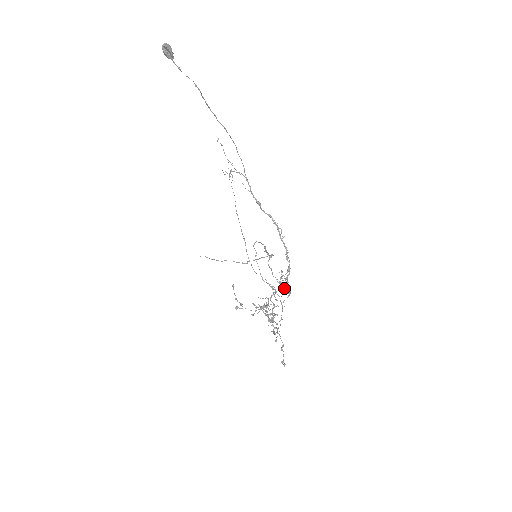
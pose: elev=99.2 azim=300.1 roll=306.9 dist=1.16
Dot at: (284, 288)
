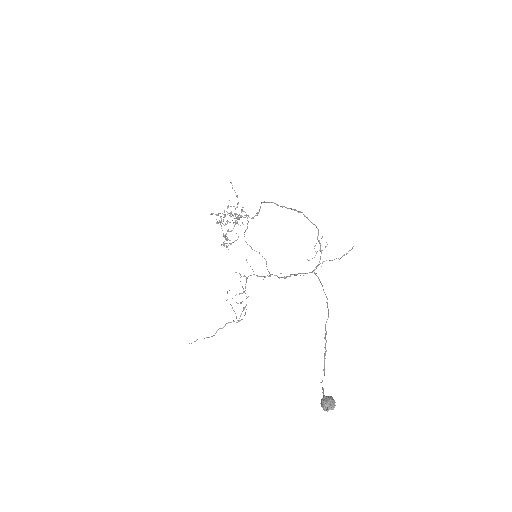
Dot at: (240, 281)
